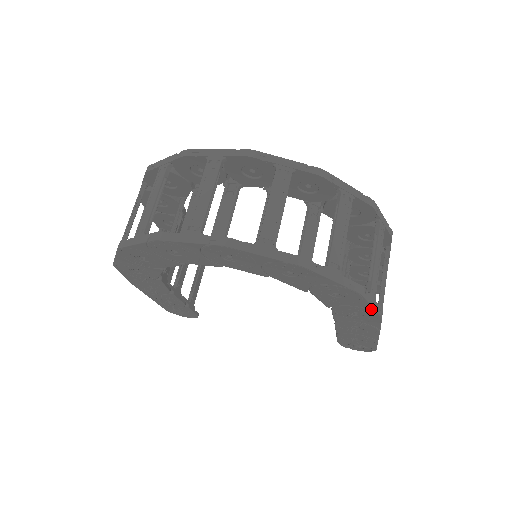
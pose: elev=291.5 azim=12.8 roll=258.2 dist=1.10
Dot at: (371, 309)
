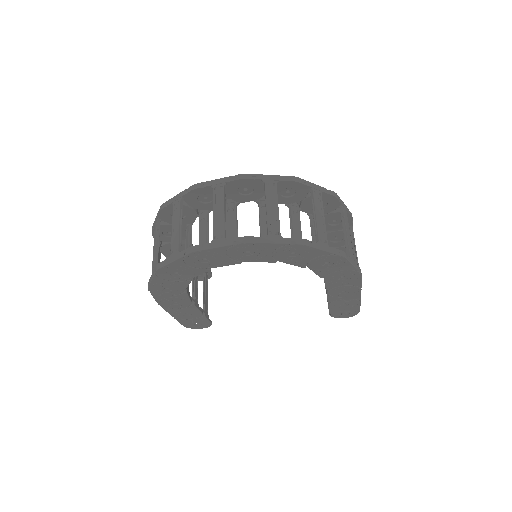
Dot at: (353, 269)
